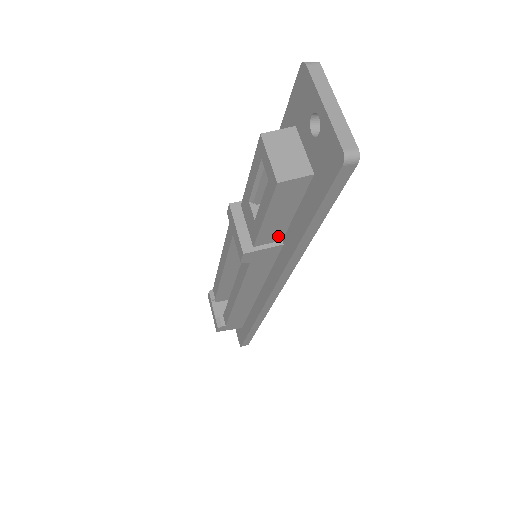
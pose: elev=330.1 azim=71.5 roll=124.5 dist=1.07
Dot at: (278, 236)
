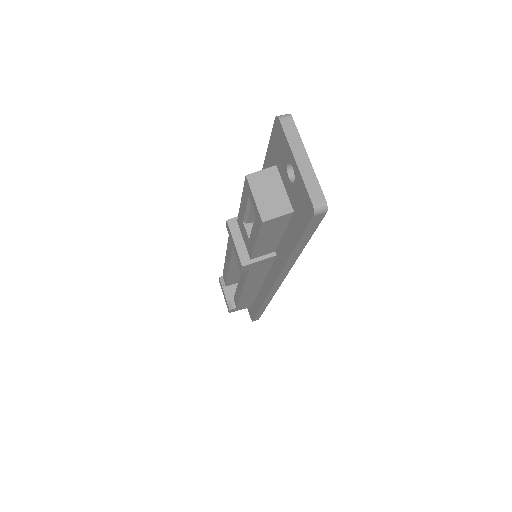
Dot at: (271, 250)
